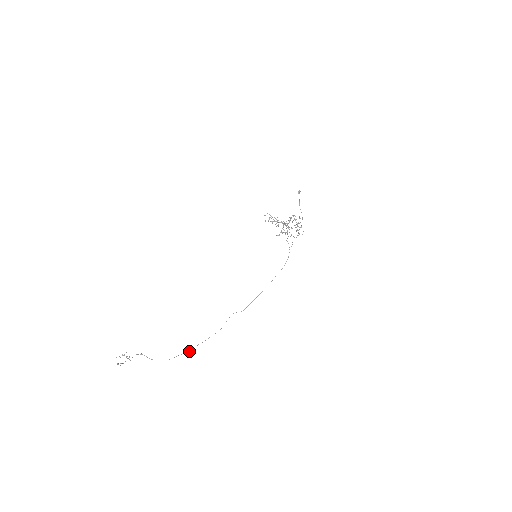
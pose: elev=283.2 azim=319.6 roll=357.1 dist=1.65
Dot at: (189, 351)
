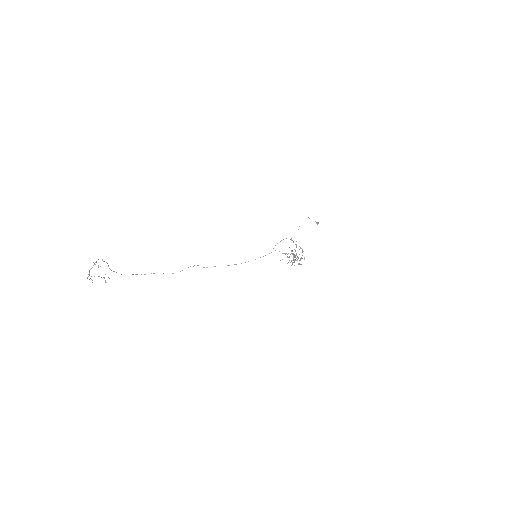
Dot at: occluded
